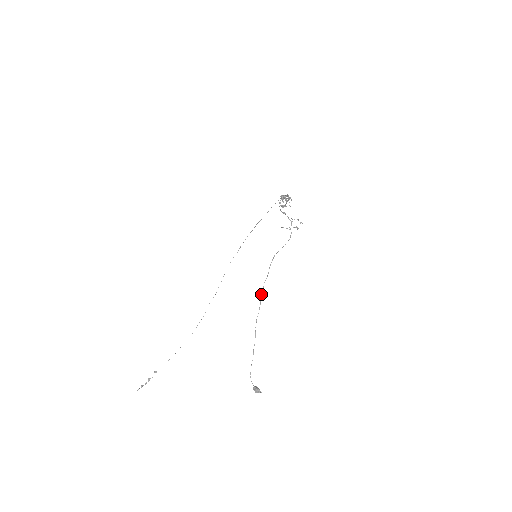
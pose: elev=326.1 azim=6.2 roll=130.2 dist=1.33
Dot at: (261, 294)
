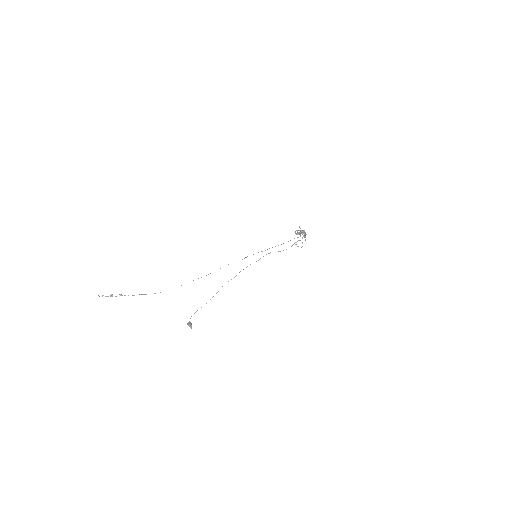
Dot at: (243, 269)
